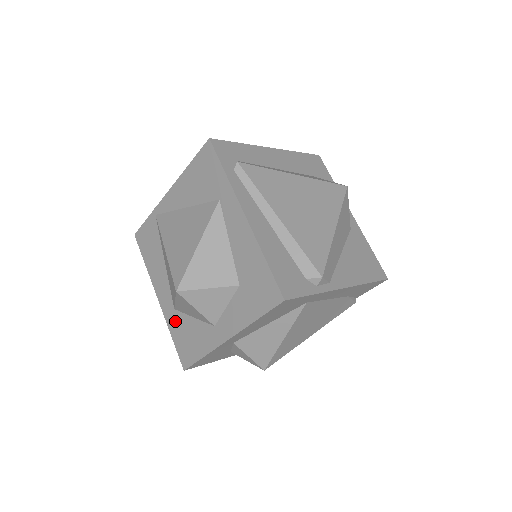
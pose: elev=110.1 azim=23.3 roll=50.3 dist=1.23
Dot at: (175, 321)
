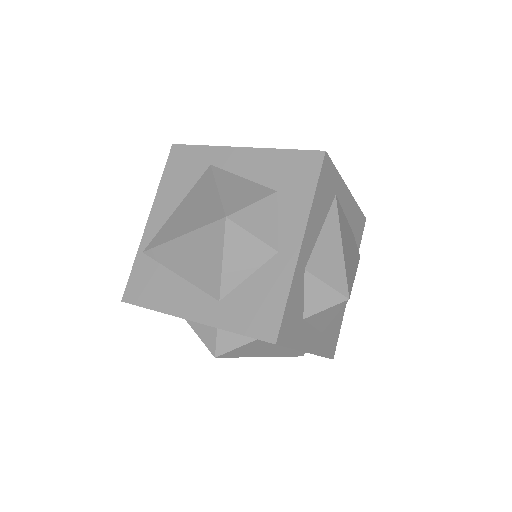
Dot at: (228, 310)
